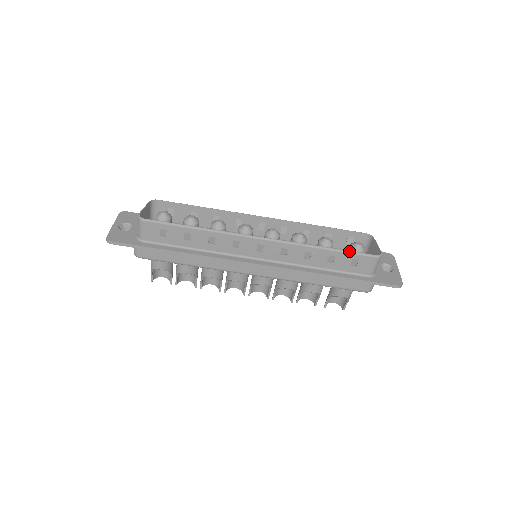
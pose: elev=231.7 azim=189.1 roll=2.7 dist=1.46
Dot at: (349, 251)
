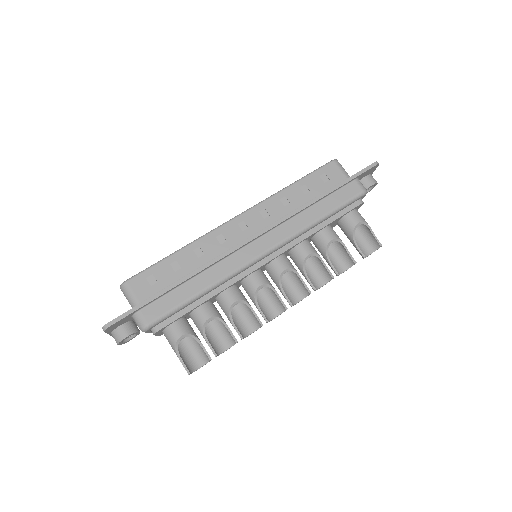
Dot at: (310, 173)
